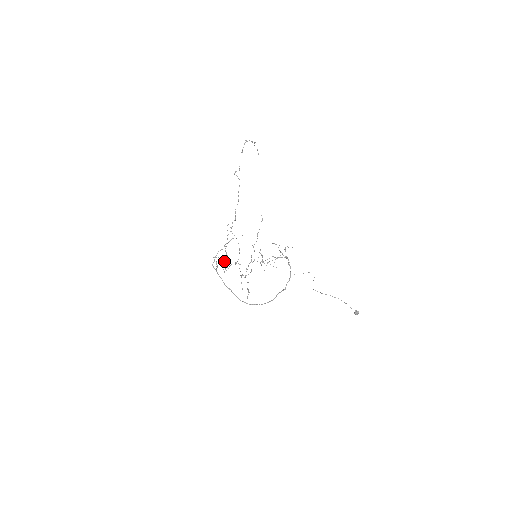
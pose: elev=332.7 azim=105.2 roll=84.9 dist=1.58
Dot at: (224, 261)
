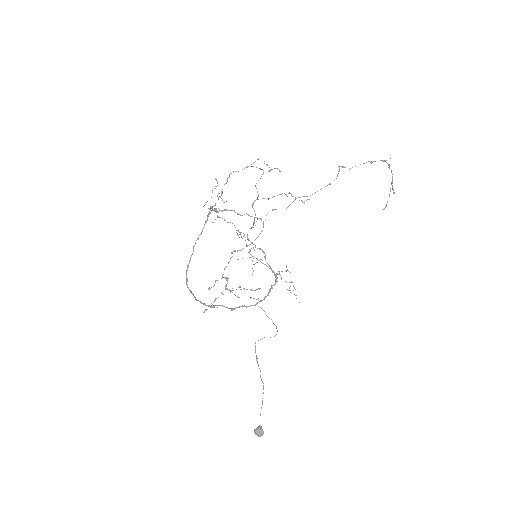
Dot at: (222, 211)
